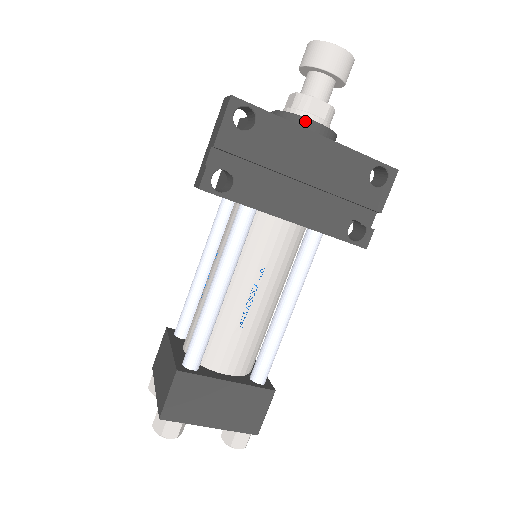
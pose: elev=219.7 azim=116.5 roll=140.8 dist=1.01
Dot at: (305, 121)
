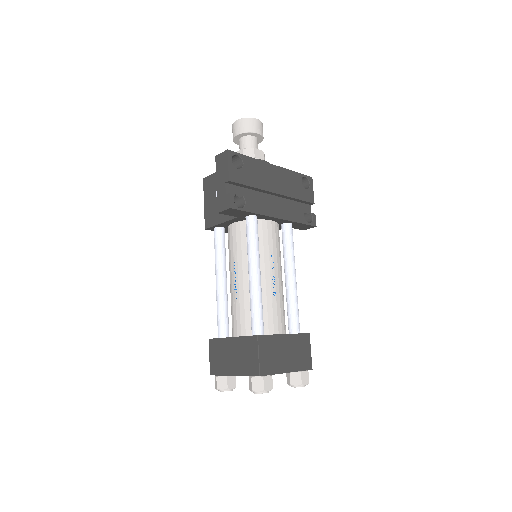
Dot at: occluded
